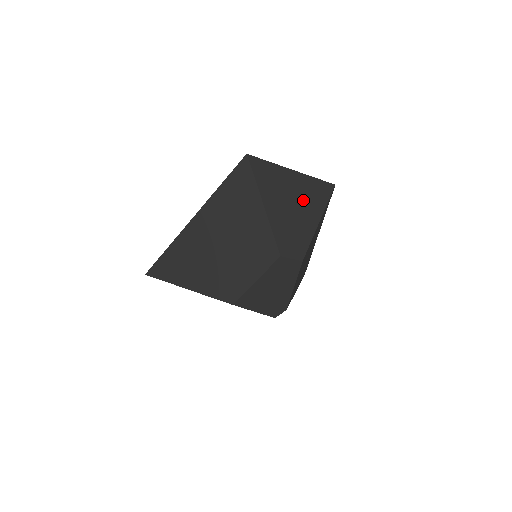
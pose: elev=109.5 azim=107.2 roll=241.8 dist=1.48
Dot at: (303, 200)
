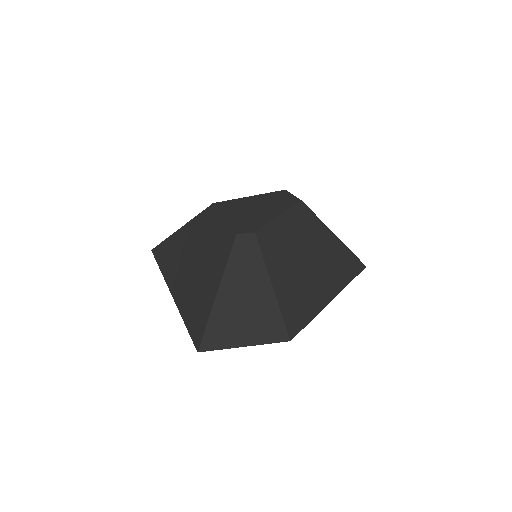
Dot at: occluded
